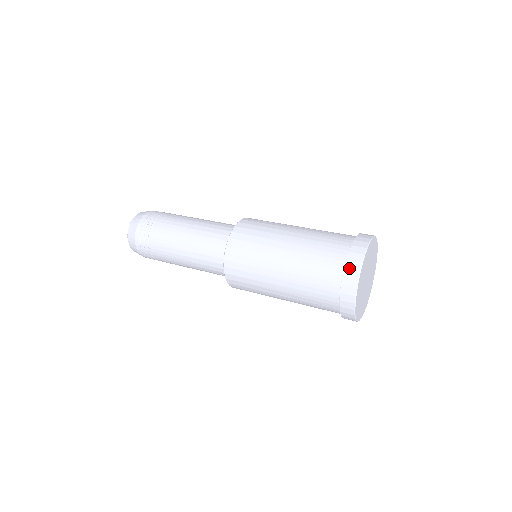
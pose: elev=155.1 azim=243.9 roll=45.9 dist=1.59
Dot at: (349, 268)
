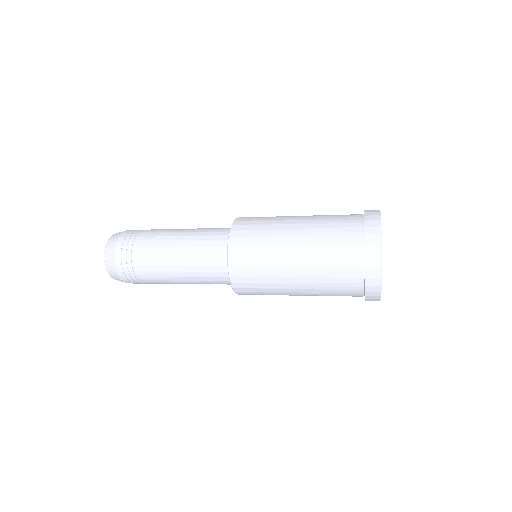
Dot at: (369, 270)
